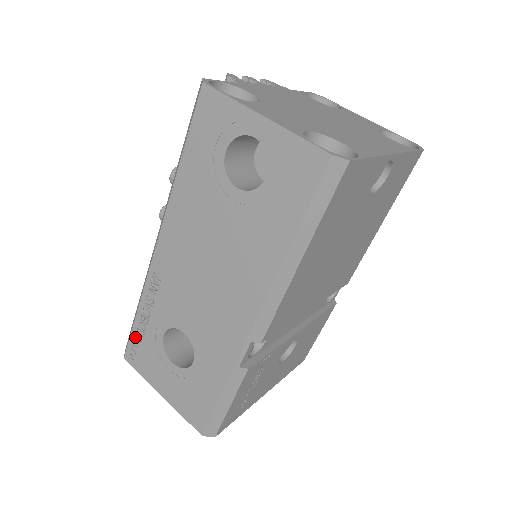
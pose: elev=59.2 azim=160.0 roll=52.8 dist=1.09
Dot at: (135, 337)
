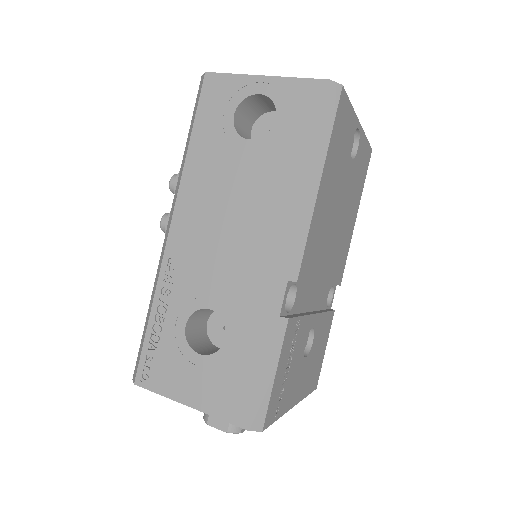
Dot at: (148, 347)
